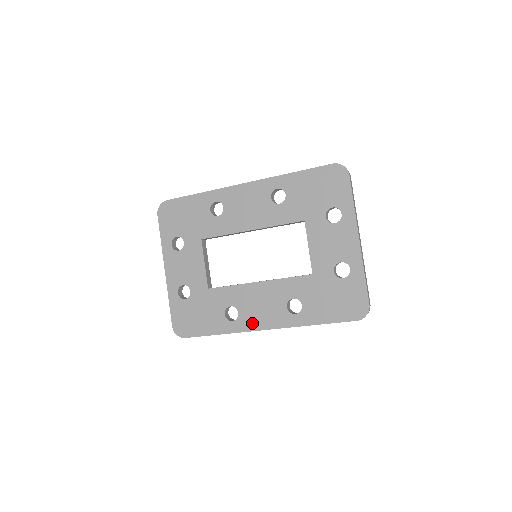
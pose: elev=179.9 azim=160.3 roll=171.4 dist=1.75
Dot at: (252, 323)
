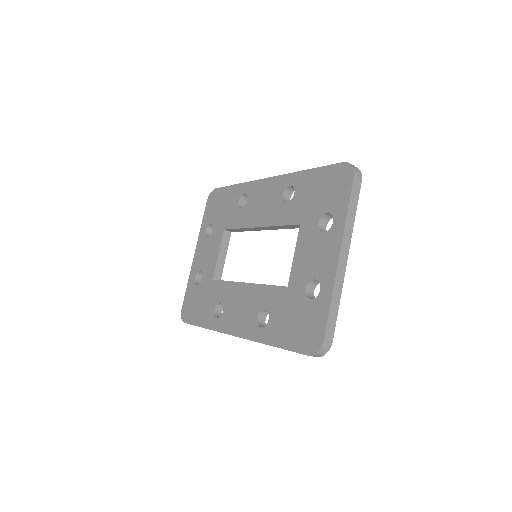
Dot at: (228, 325)
